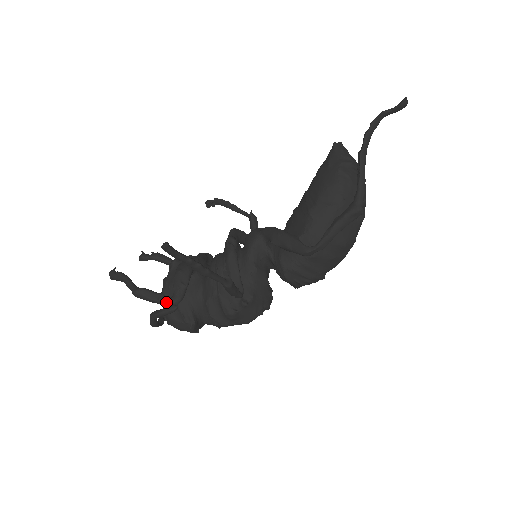
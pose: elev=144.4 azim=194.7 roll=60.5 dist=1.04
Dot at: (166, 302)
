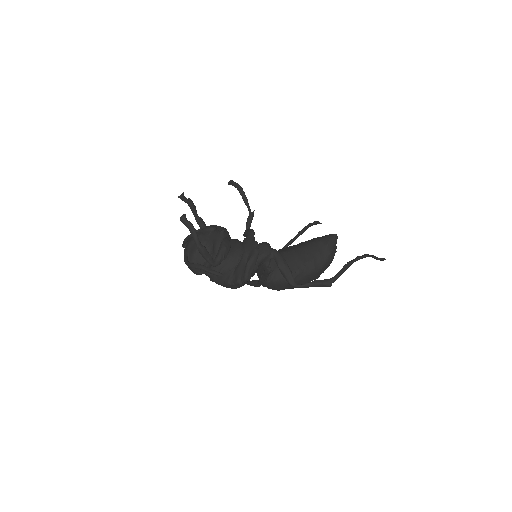
Dot at: (212, 263)
